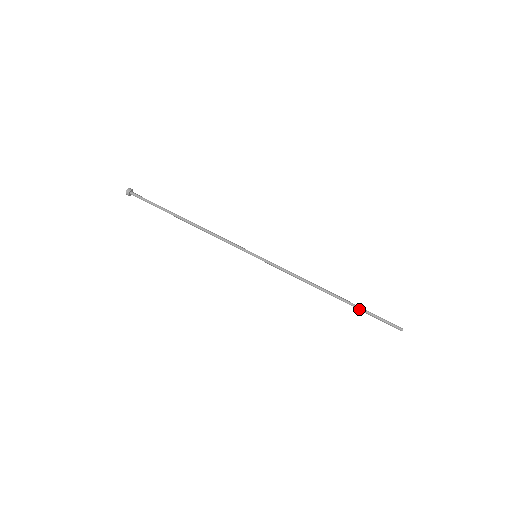
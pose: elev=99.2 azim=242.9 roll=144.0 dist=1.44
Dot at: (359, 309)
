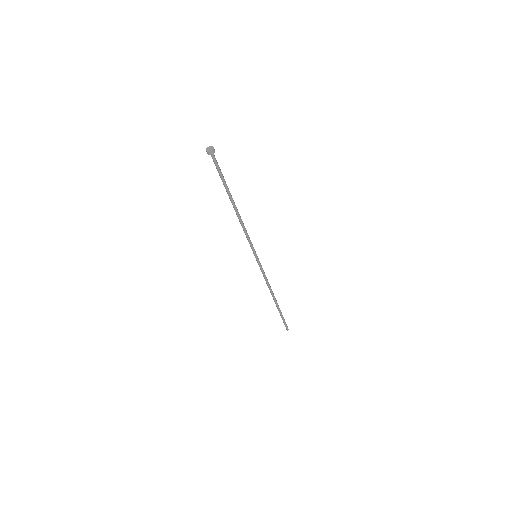
Dot at: (279, 312)
